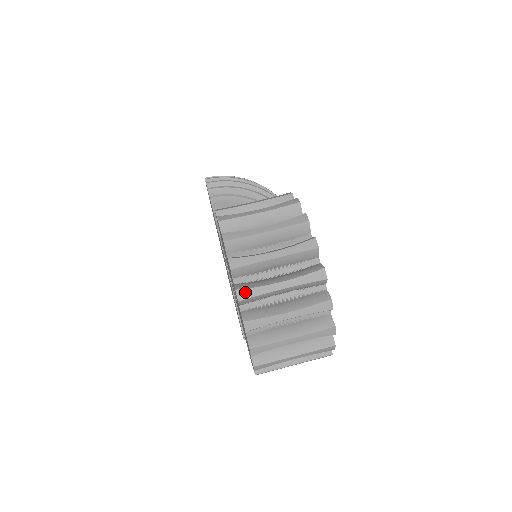
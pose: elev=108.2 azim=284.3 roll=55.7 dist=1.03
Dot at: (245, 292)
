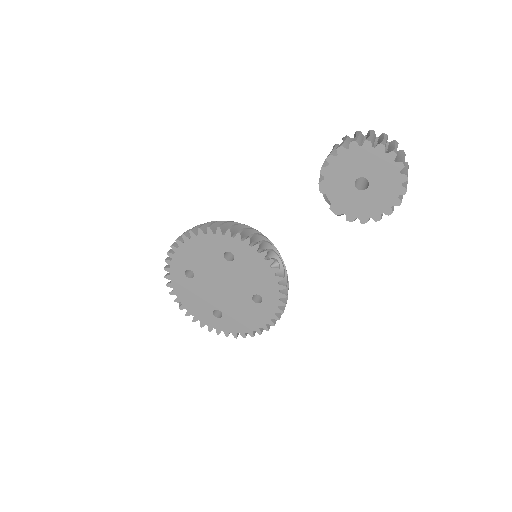
Dot at: (395, 151)
